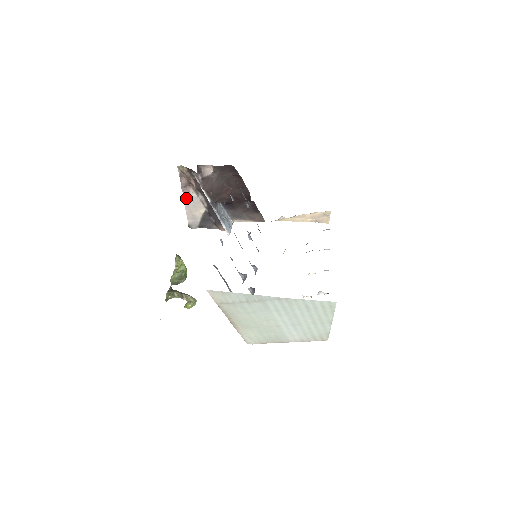
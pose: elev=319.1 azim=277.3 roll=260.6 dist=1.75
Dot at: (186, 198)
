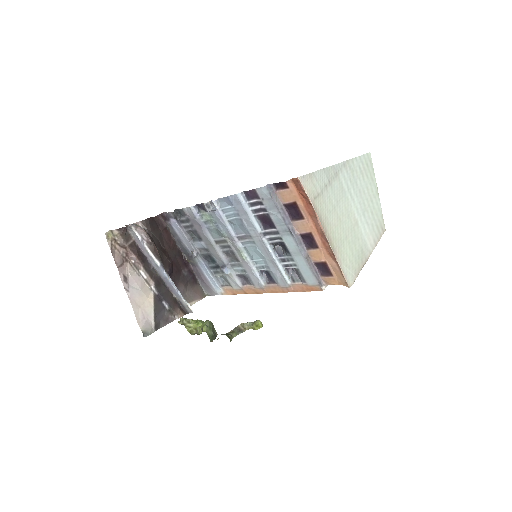
Dot at: (127, 285)
